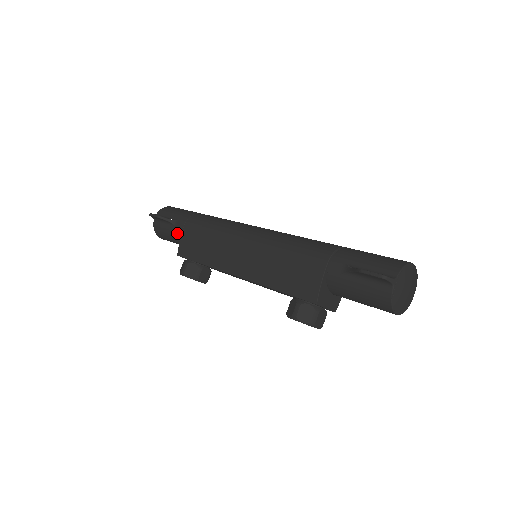
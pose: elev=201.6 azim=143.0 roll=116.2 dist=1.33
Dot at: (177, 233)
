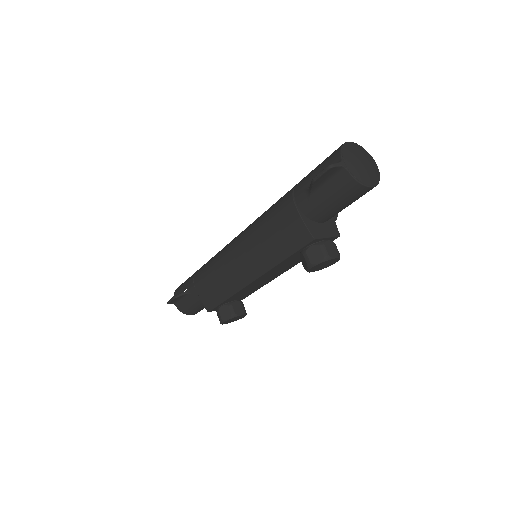
Dot at: (195, 297)
